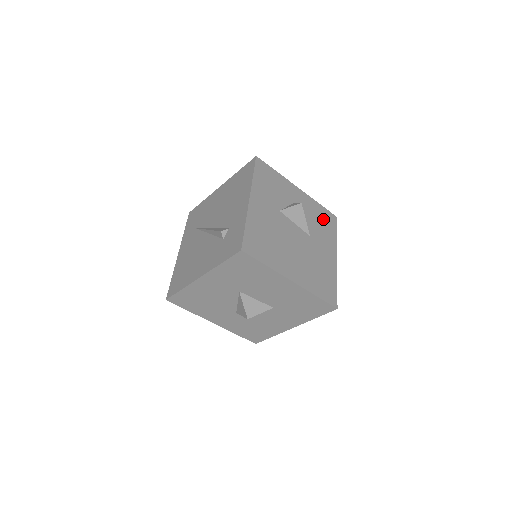
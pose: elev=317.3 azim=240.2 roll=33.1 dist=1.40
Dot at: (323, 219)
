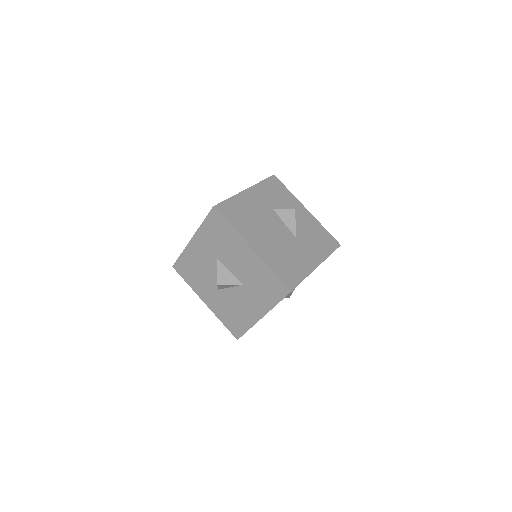
Dot at: (322, 238)
